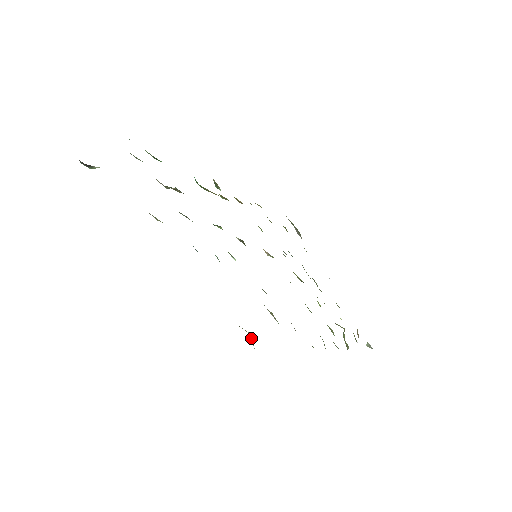
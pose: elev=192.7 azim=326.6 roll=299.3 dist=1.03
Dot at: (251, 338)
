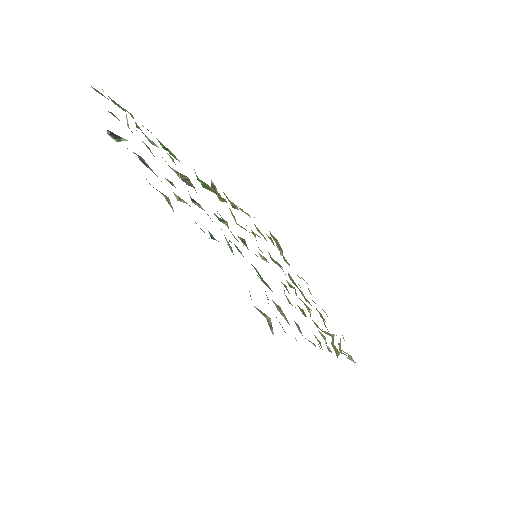
Dot at: (271, 324)
